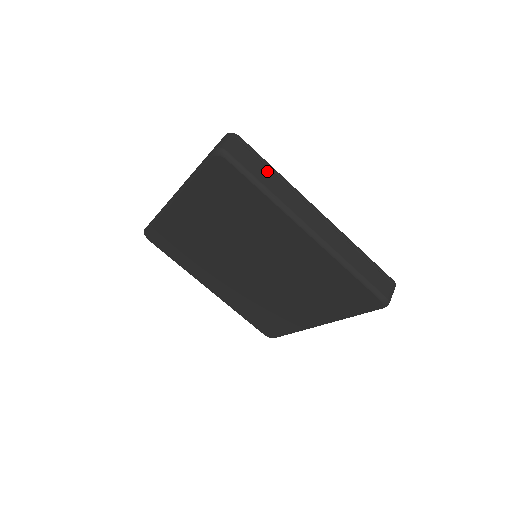
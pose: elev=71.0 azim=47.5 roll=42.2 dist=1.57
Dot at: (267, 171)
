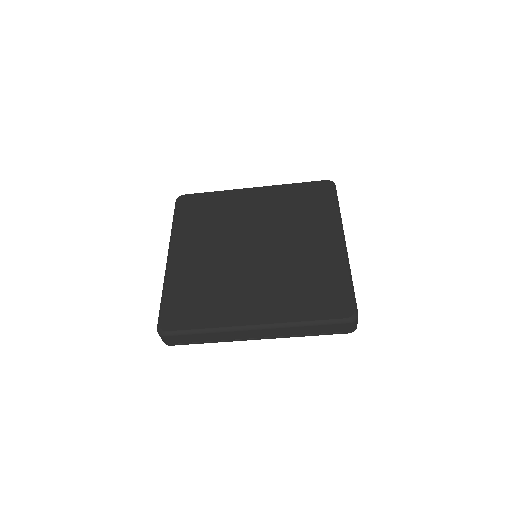
Dot at: occluded
